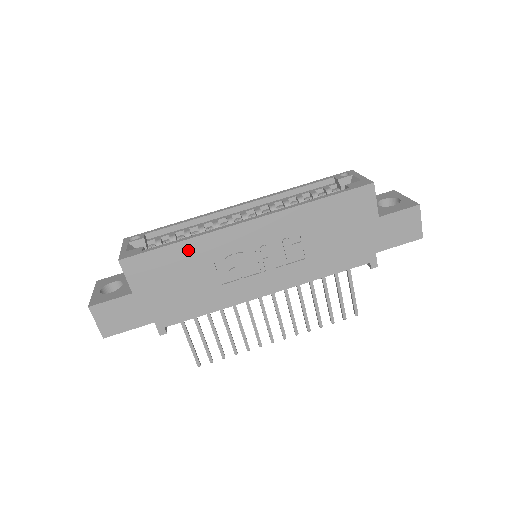
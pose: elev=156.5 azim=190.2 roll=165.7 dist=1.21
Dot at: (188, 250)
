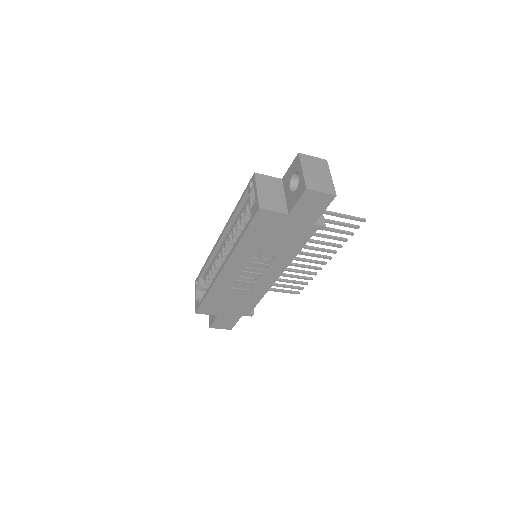
Dot at: (215, 293)
